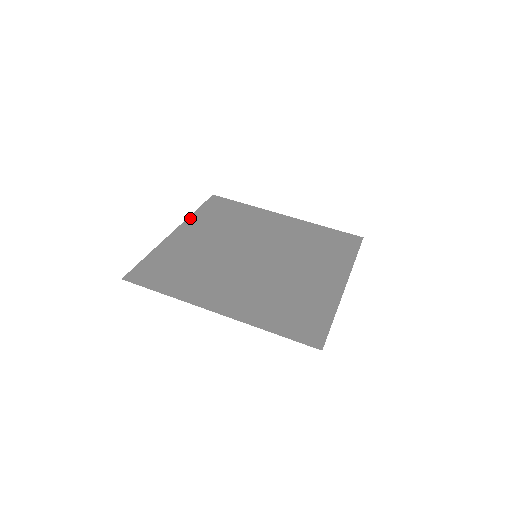
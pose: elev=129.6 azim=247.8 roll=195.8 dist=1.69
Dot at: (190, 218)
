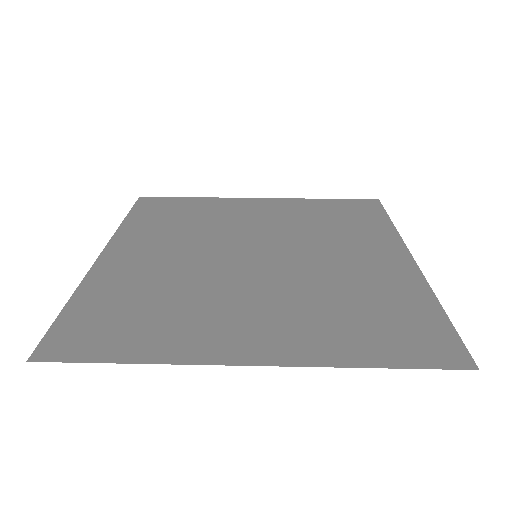
Dot at: (119, 232)
